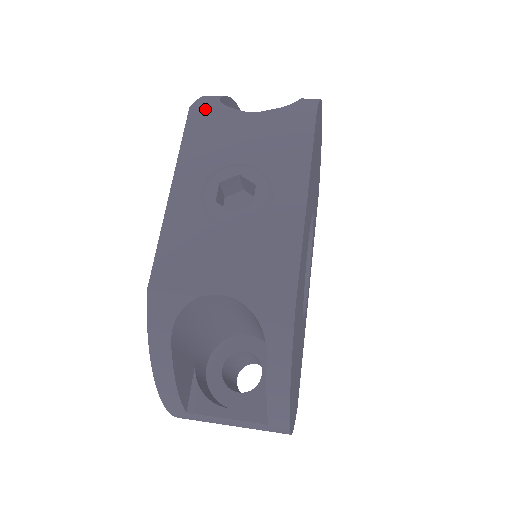
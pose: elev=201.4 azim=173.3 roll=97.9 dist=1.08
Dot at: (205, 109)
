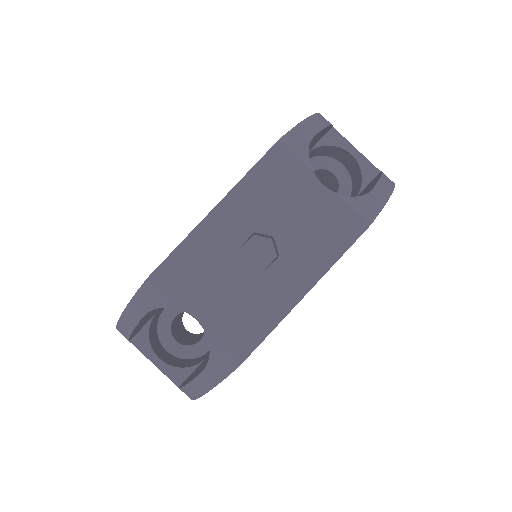
Dot at: (290, 151)
